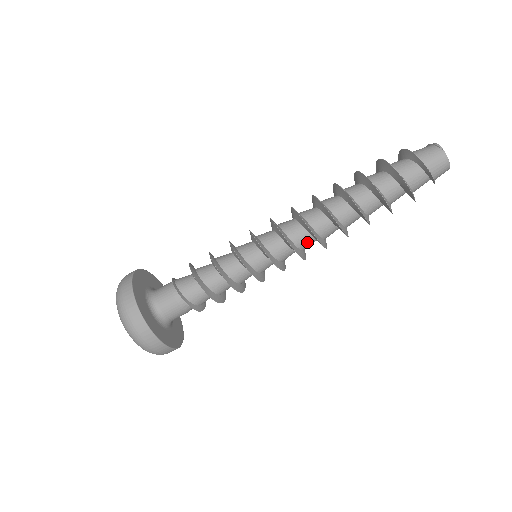
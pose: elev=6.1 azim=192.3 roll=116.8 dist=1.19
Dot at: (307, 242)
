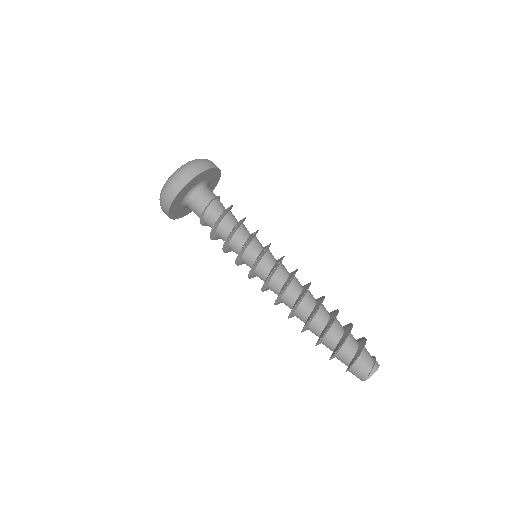
Dot at: occluded
